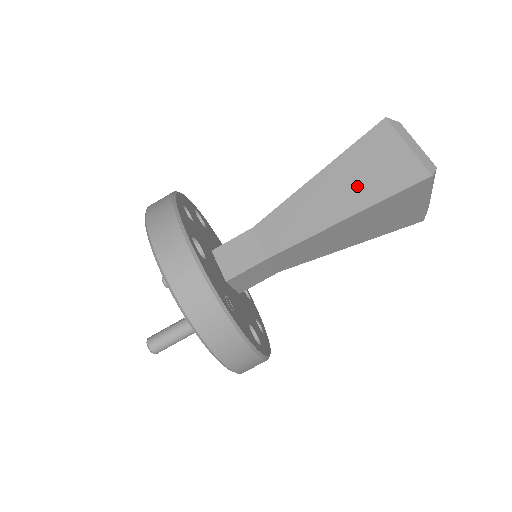
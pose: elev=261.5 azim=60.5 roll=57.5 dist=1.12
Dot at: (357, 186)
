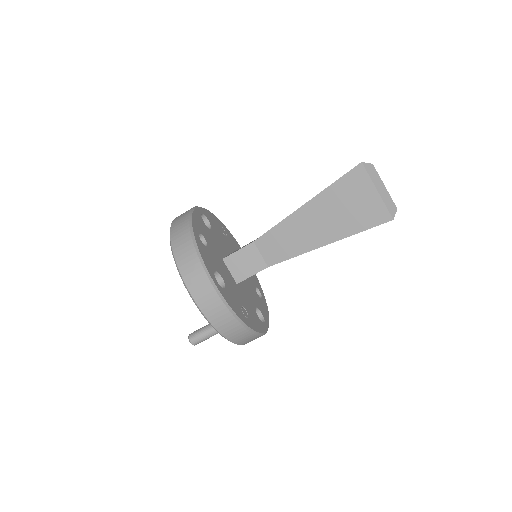
Dot at: (336, 220)
